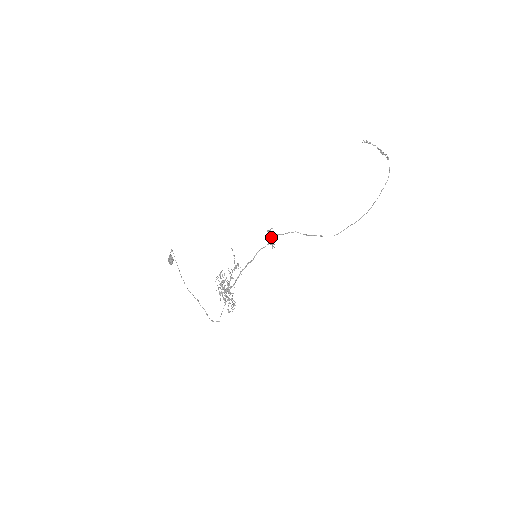
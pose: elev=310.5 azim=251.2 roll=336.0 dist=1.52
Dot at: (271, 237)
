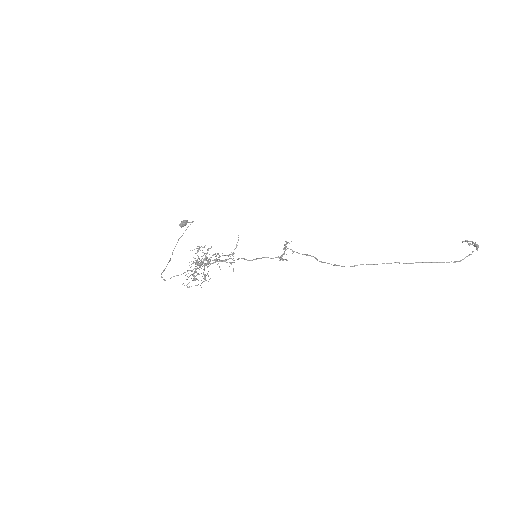
Dot at: (285, 250)
